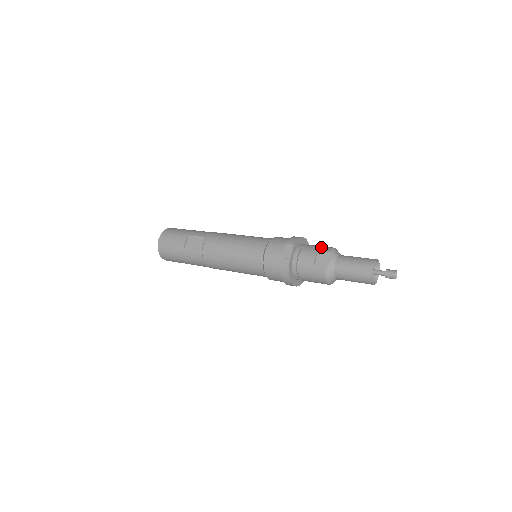
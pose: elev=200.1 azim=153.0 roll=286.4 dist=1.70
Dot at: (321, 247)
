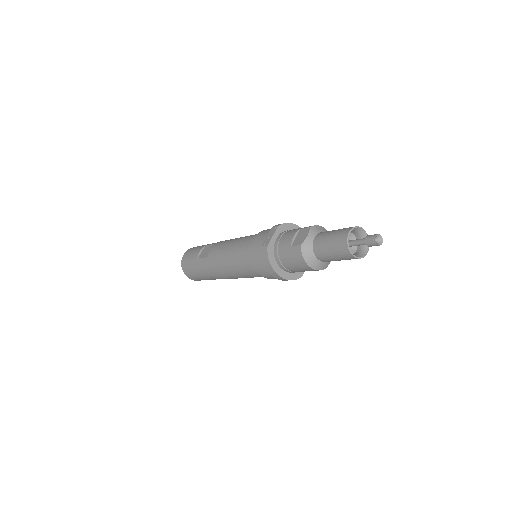
Dot at: occluded
